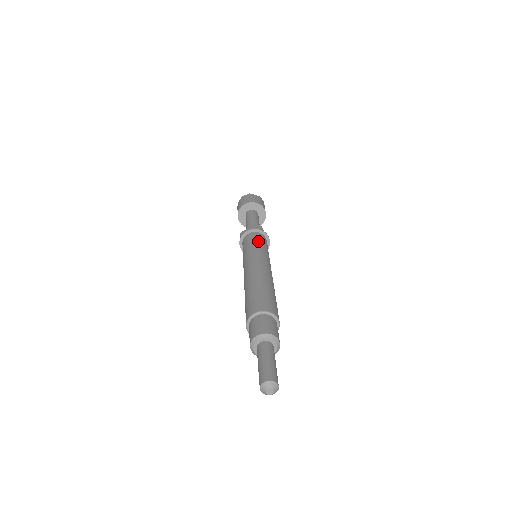
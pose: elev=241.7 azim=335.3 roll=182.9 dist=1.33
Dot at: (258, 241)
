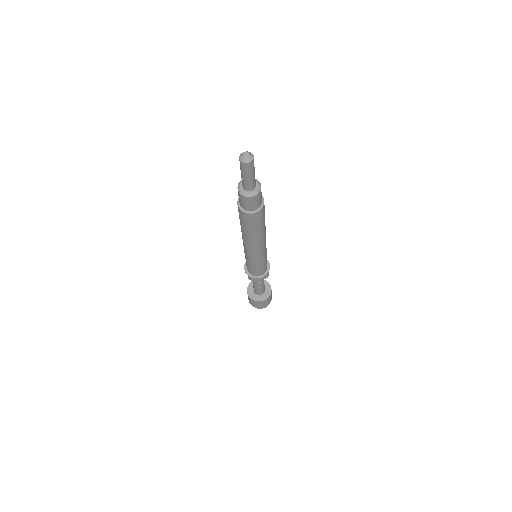
Dot at: occluded
